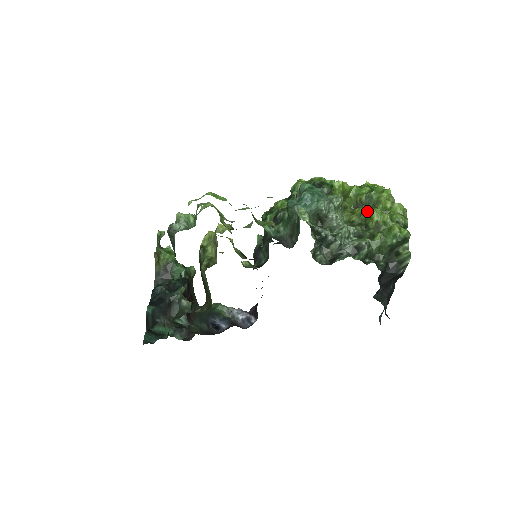
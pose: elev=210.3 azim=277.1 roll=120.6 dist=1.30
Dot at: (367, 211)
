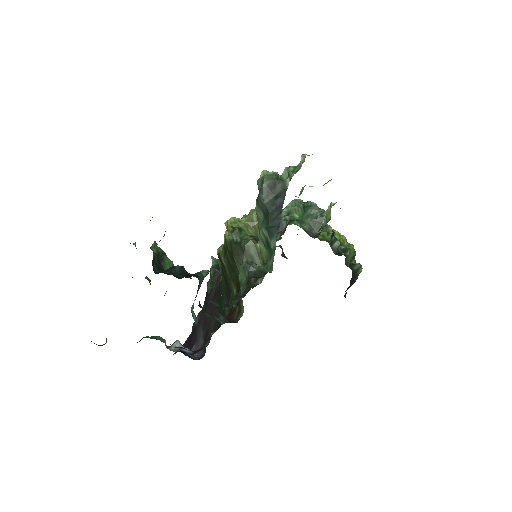
Dot at: occluded
